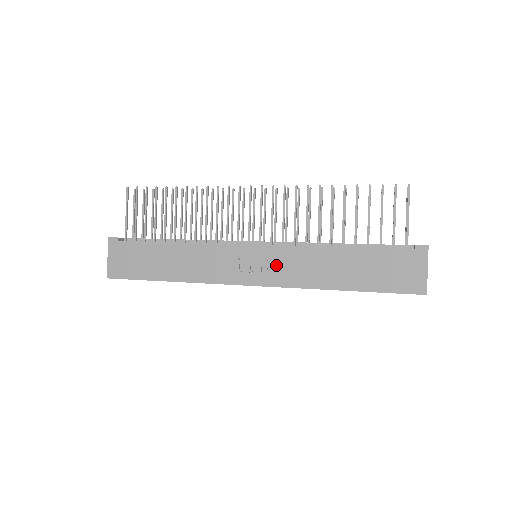
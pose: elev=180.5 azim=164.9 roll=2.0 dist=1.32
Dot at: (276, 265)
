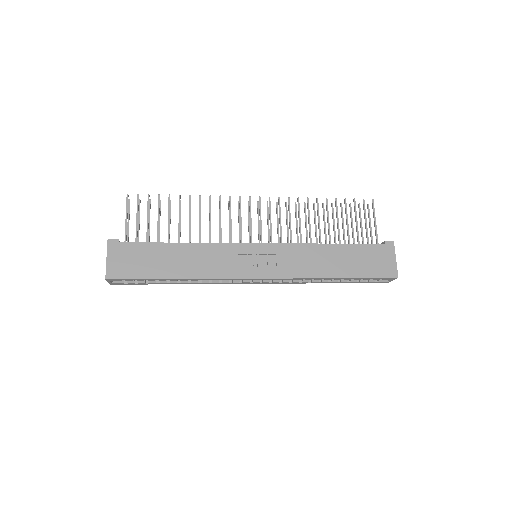
Dot at: (279, 260)
